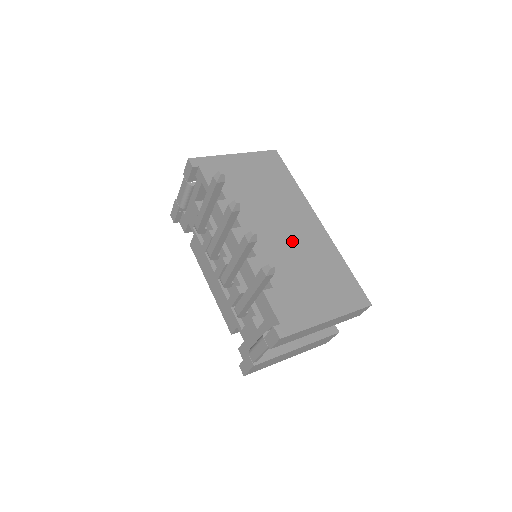
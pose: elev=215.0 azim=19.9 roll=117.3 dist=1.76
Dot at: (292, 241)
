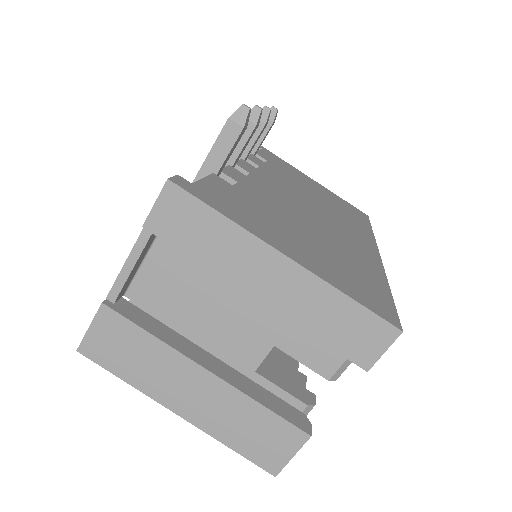
Dot at: (315, 217)
